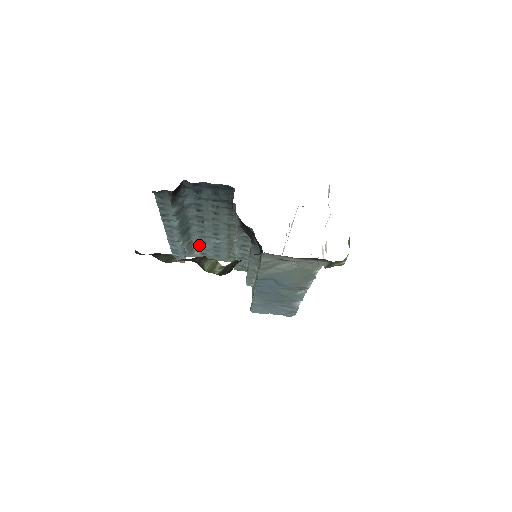
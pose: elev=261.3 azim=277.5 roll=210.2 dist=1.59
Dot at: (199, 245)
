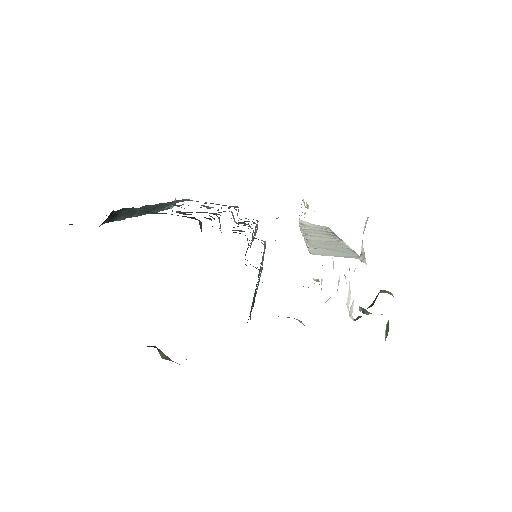
Dot at: occluded
